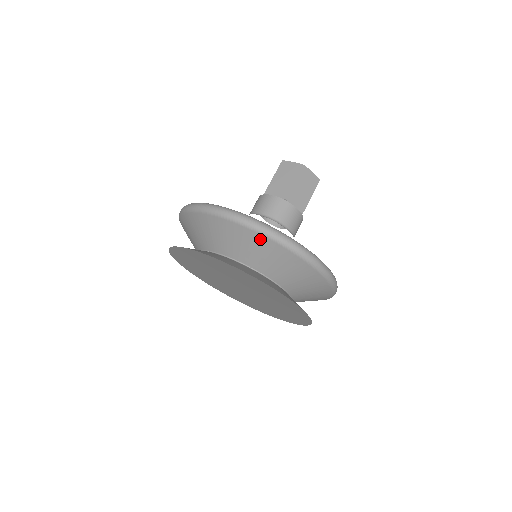
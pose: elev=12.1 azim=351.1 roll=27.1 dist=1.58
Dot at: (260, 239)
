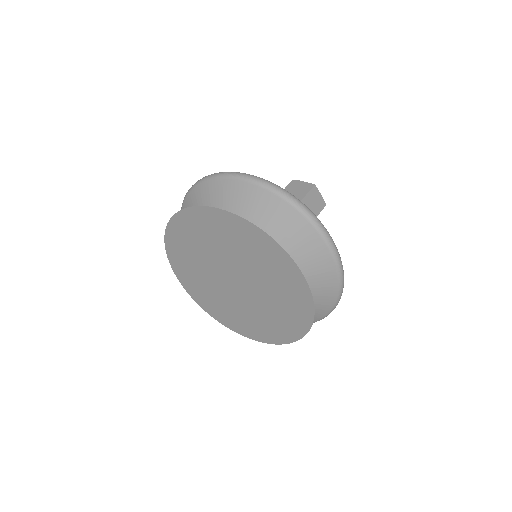
Dot at: (333, 285)
